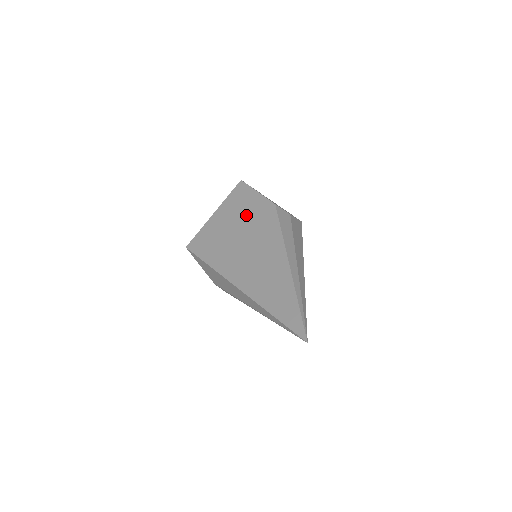
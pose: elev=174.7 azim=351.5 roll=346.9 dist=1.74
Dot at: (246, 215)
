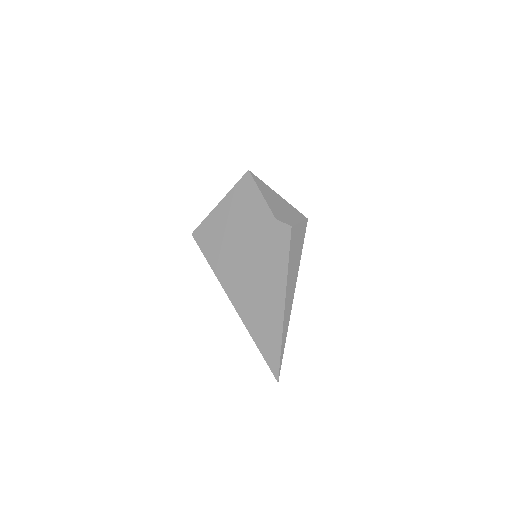
Dot at: (247, 220)
